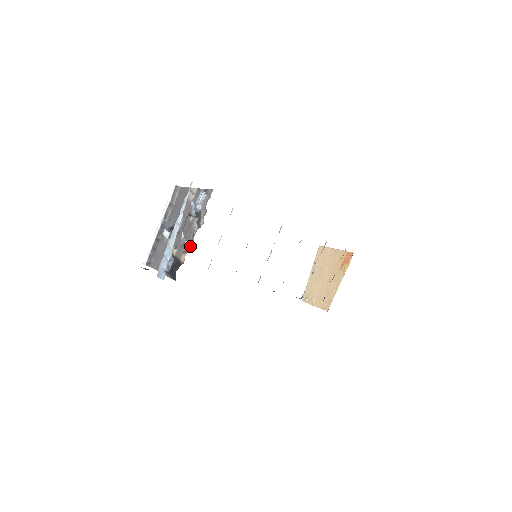
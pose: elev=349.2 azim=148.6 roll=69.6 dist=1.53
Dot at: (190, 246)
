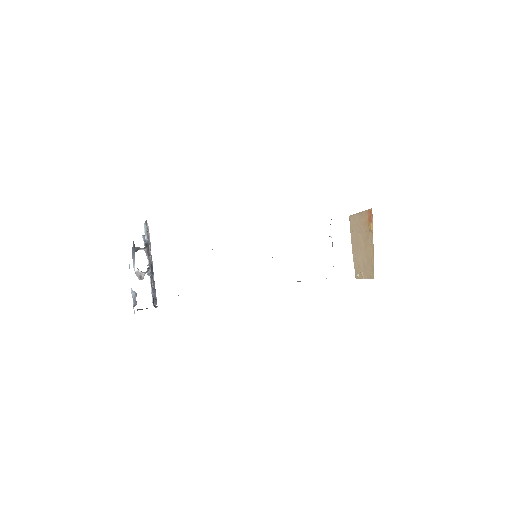
Dot at: (151, 275)
